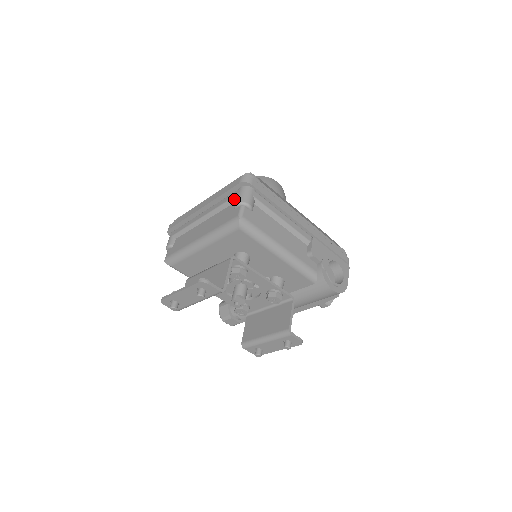
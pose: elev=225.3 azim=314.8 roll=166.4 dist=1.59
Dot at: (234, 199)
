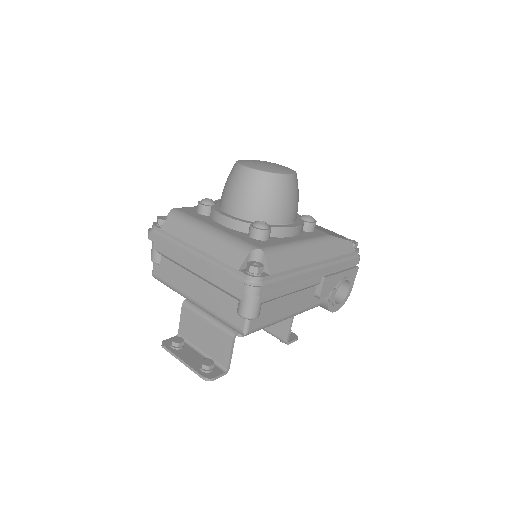
Dot at: (237, 299)
